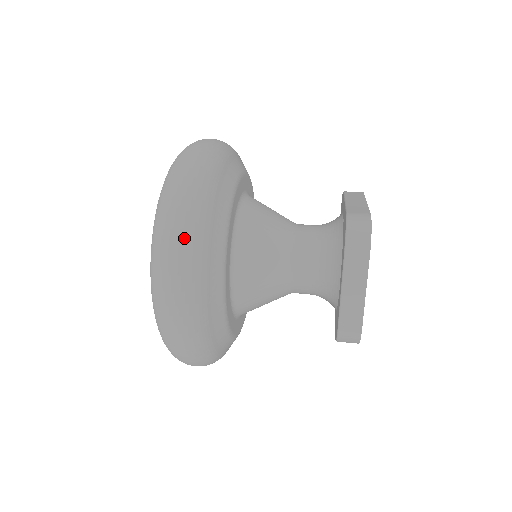
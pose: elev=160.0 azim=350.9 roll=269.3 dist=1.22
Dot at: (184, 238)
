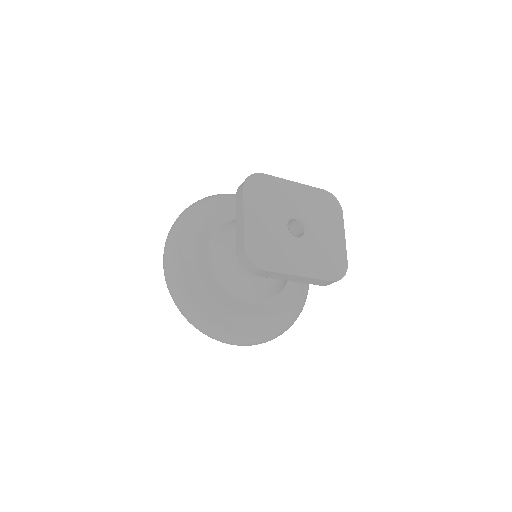
Dot at: (176, 221)
